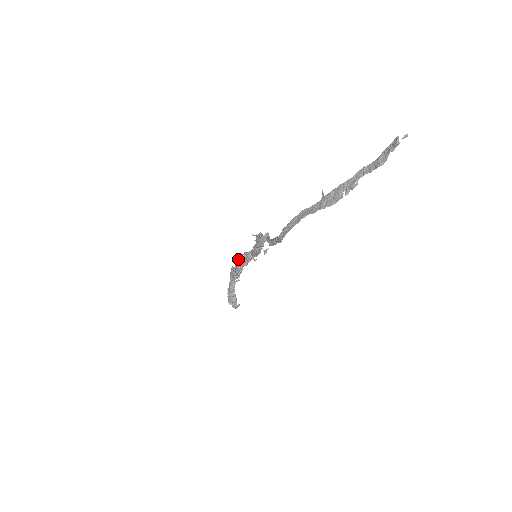
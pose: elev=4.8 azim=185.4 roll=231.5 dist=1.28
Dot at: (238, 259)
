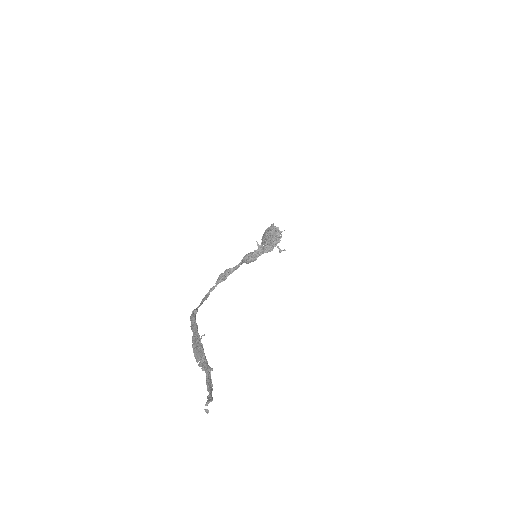
Dot at: (272, 228)
